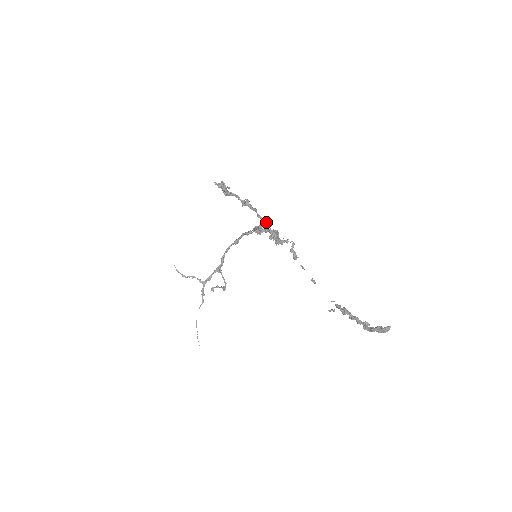
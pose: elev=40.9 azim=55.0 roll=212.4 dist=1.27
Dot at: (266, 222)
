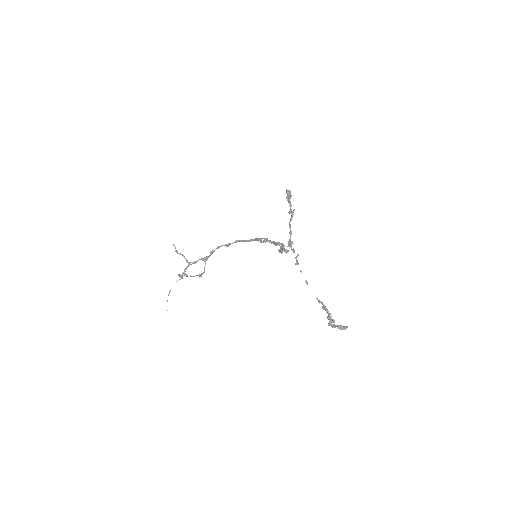
Dot at: (291, 232)
